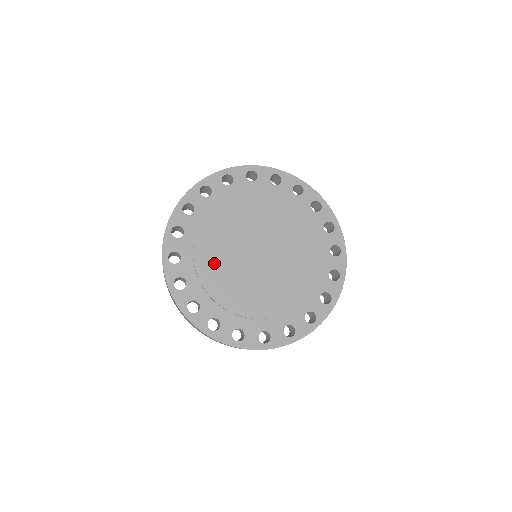
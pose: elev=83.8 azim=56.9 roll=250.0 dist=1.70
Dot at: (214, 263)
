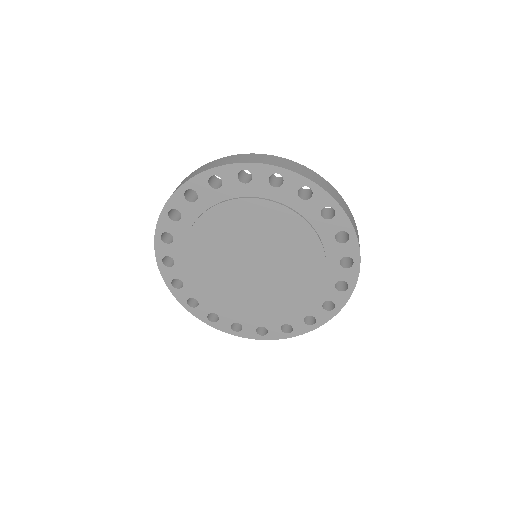
Dot at: (214, 282)
